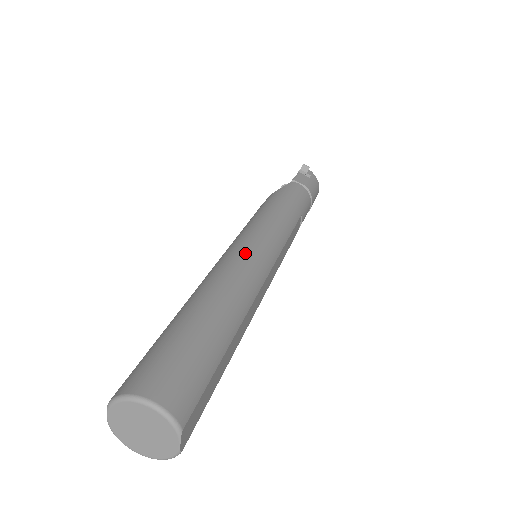
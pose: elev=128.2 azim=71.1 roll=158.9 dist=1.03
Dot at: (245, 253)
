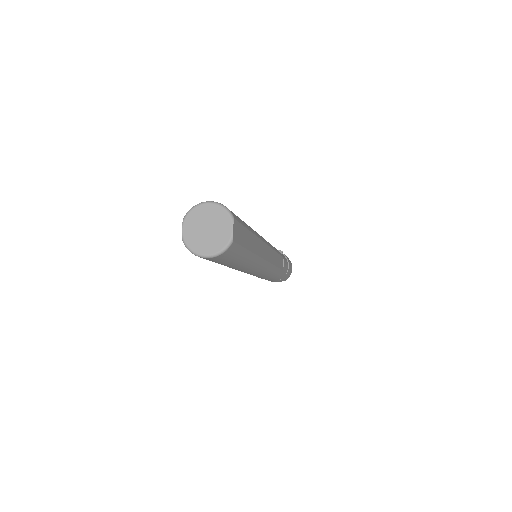
Dot at: occluded
